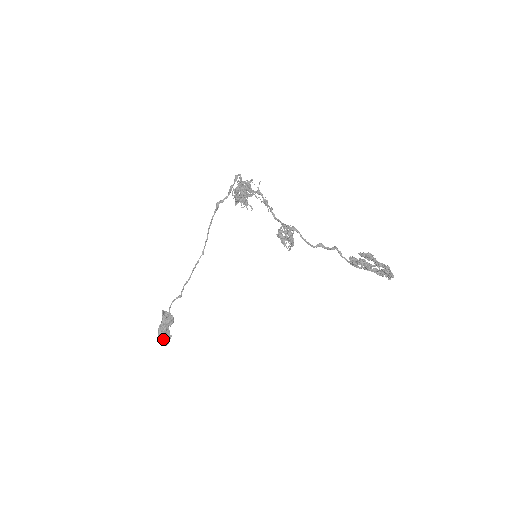
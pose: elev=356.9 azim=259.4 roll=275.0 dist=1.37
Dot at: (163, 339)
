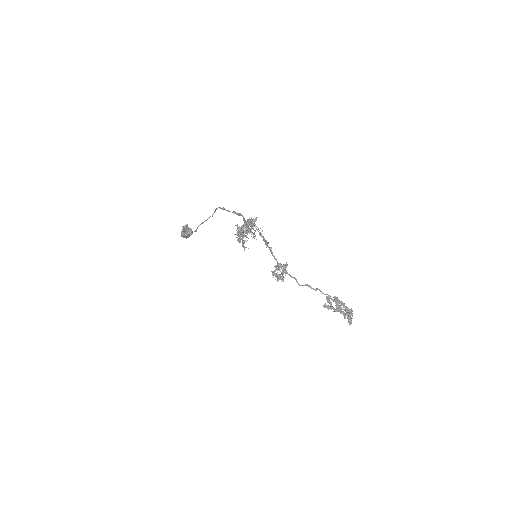
Dot at: (185, 237)
